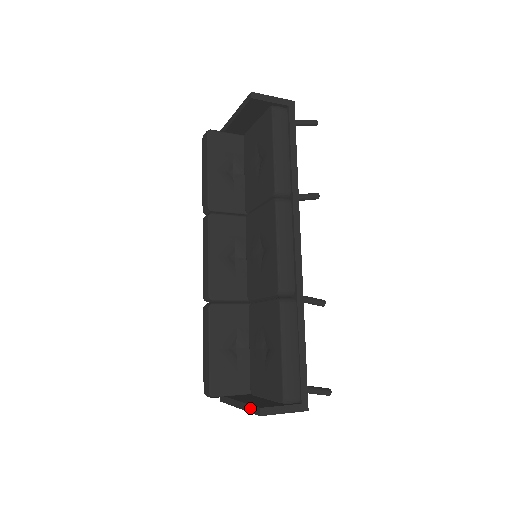
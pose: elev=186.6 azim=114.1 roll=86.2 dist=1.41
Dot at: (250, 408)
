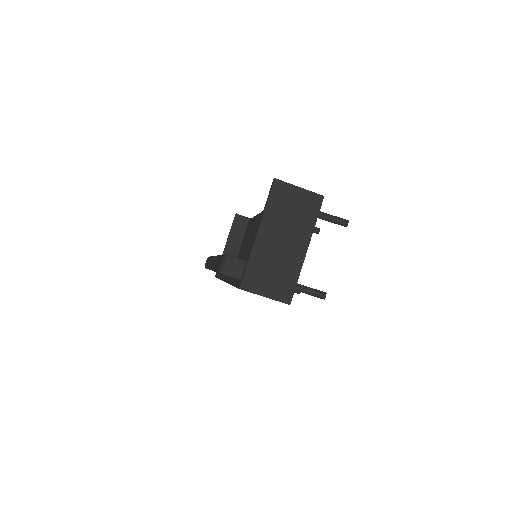
Dot at: (267, 200)
